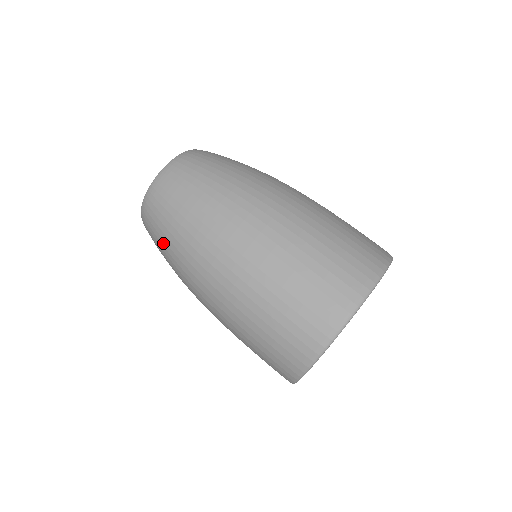
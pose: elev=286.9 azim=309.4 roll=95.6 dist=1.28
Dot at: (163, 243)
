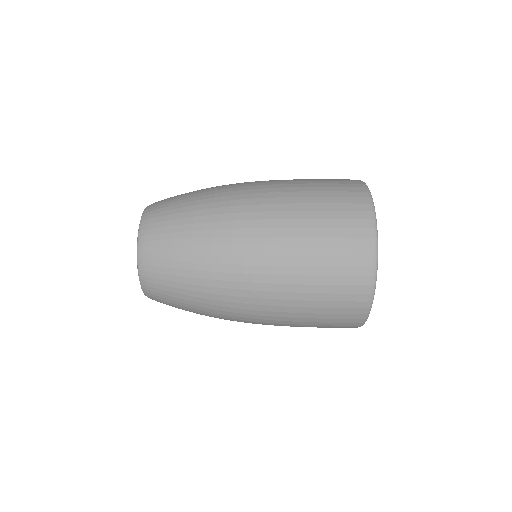
Dot at: (184, 297)
